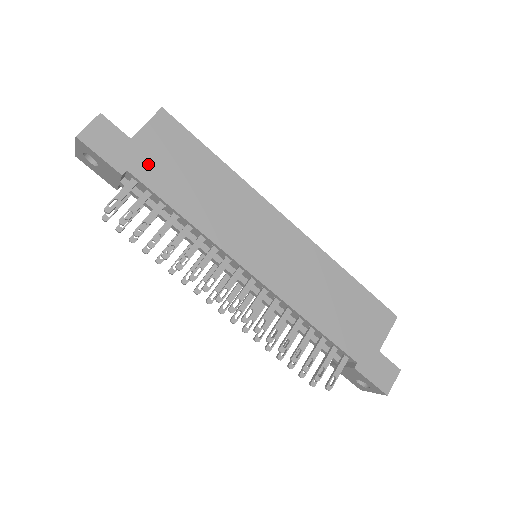
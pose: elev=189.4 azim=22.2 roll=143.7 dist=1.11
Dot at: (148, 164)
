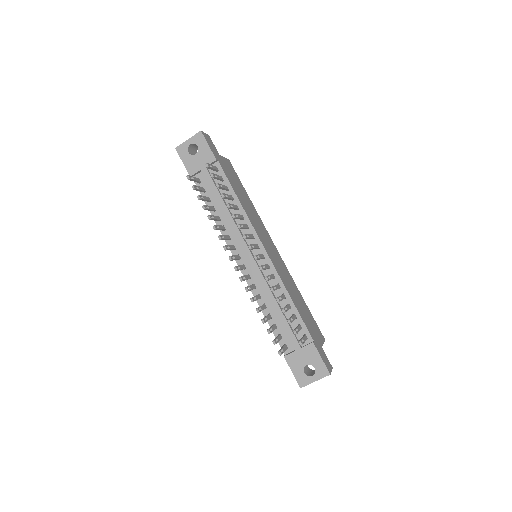
Dot at: (225, 168)
